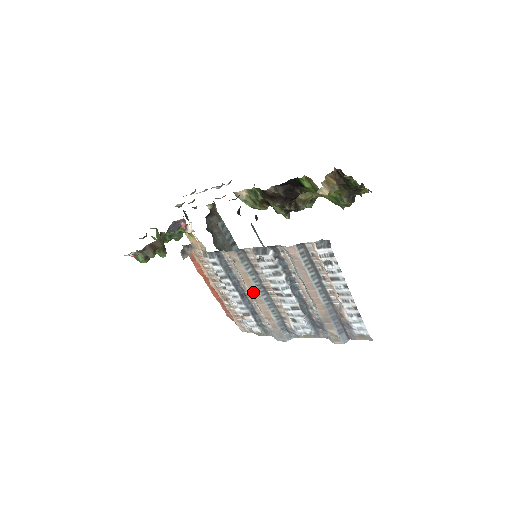
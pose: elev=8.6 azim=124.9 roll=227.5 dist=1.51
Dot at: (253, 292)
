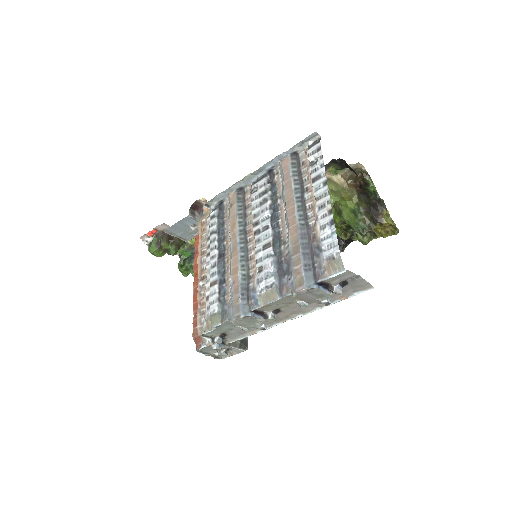
Dot at: (233, 242)
